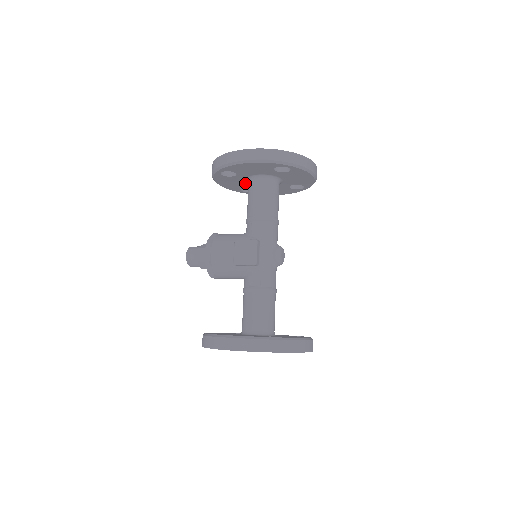
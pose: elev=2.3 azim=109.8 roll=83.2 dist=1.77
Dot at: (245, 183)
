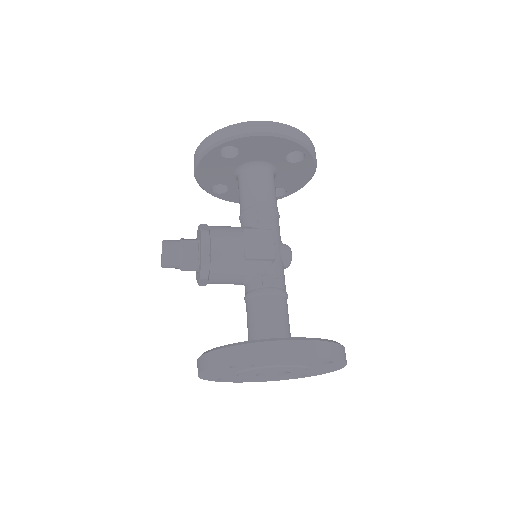
Dot at: (230, 174)
